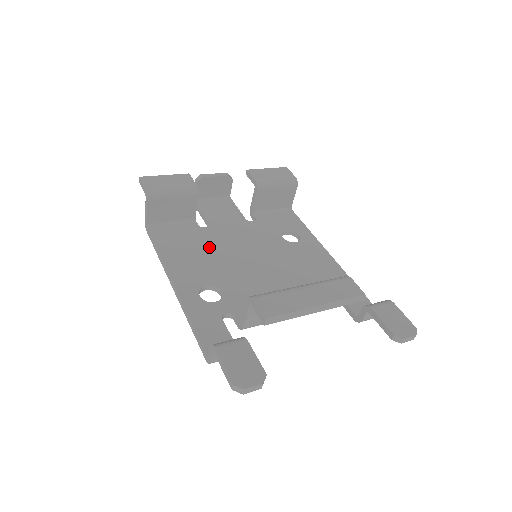
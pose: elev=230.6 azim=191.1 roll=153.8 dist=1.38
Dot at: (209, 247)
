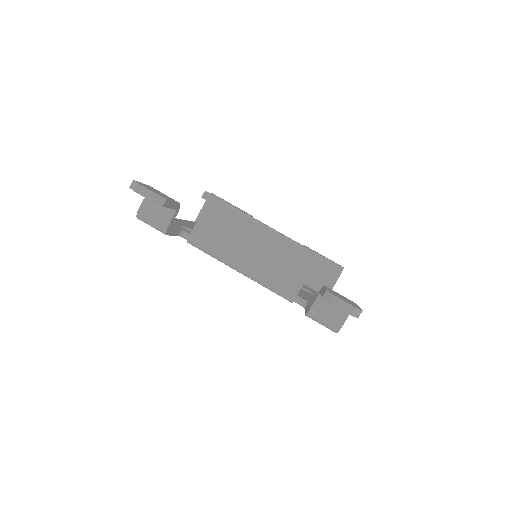
Dot at: occluded
